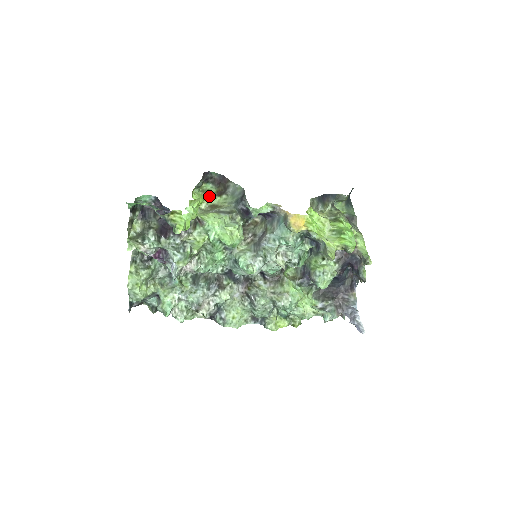
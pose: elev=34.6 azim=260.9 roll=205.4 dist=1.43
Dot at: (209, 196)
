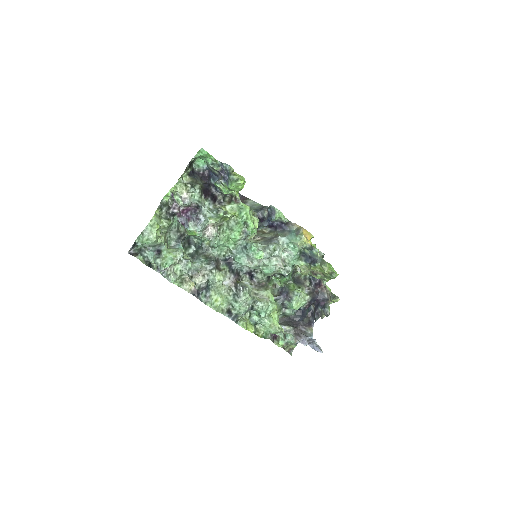
Dot at: occluded
